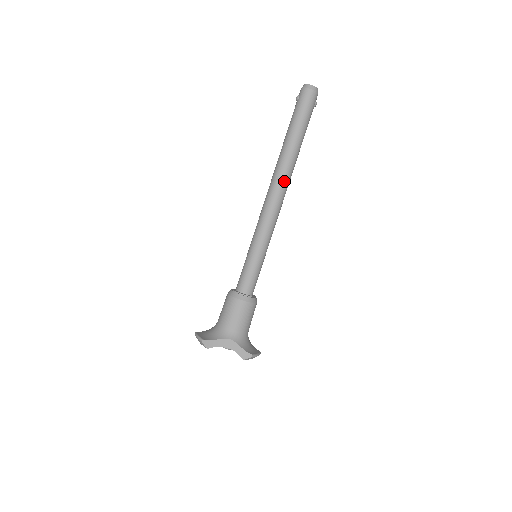
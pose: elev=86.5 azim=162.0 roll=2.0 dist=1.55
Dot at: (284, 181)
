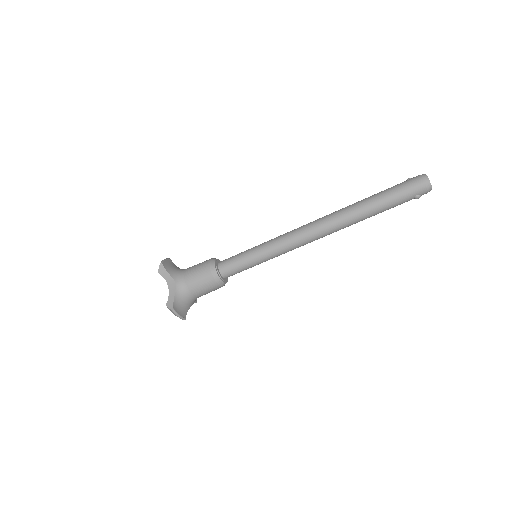
Dot at: (328, 225)
